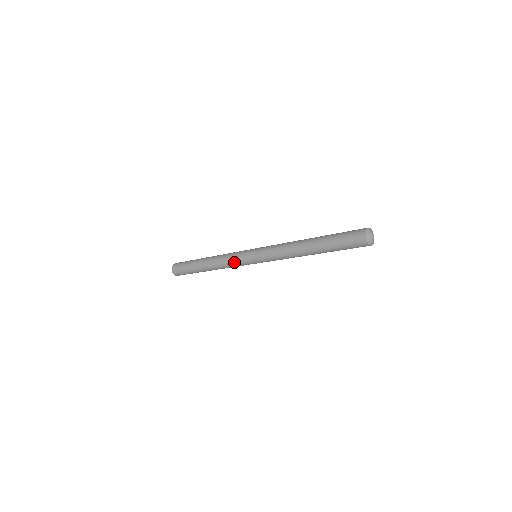
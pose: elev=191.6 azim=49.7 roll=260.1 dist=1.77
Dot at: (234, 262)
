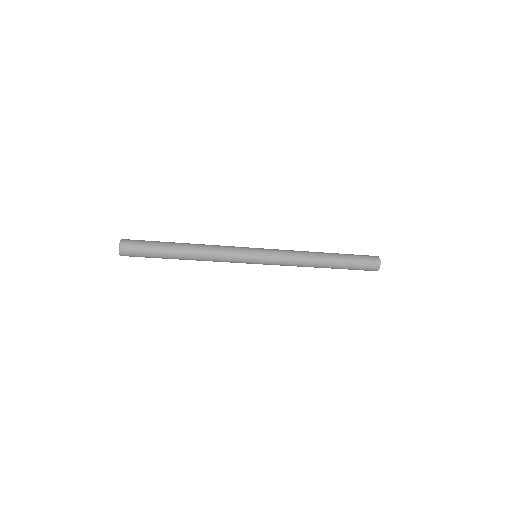
Dot at: (232, 251)
